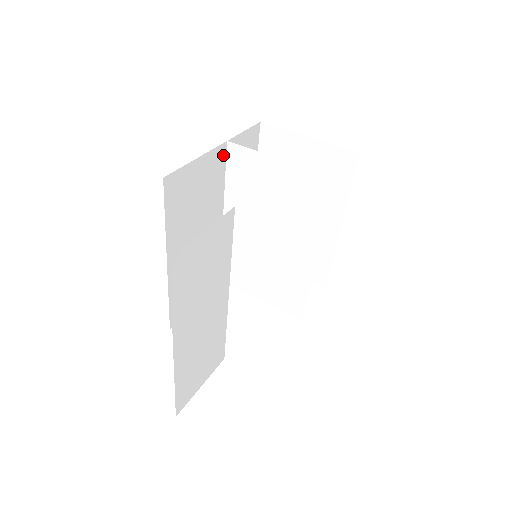
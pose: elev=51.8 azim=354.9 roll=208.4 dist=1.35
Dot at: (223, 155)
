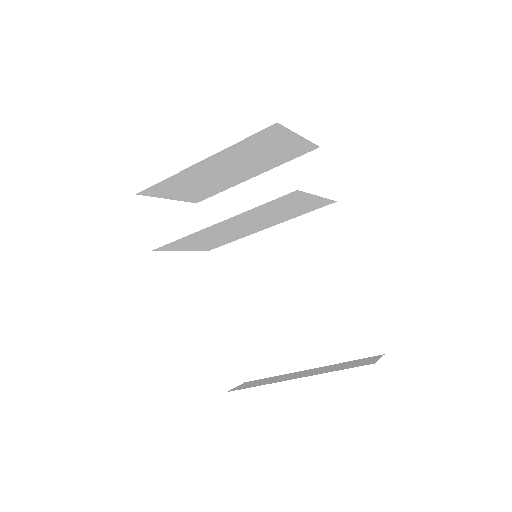
Dot at: occluded
